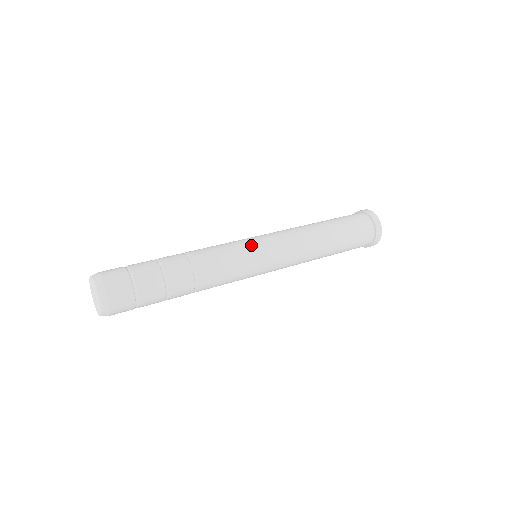
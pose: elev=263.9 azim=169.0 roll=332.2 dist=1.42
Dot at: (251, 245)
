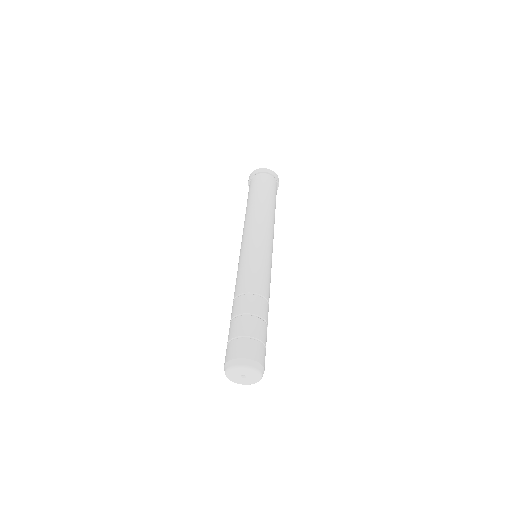
Dot at: (271, 260)
